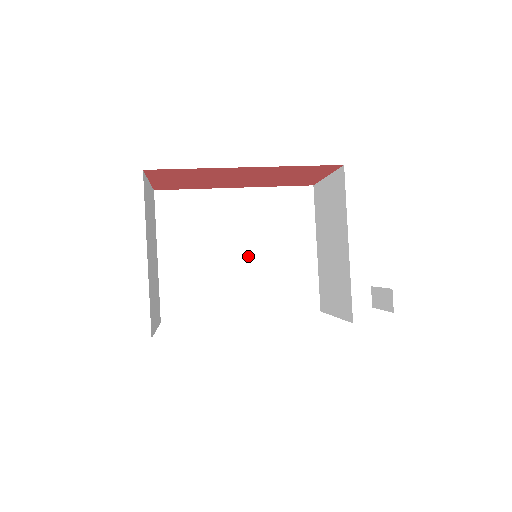
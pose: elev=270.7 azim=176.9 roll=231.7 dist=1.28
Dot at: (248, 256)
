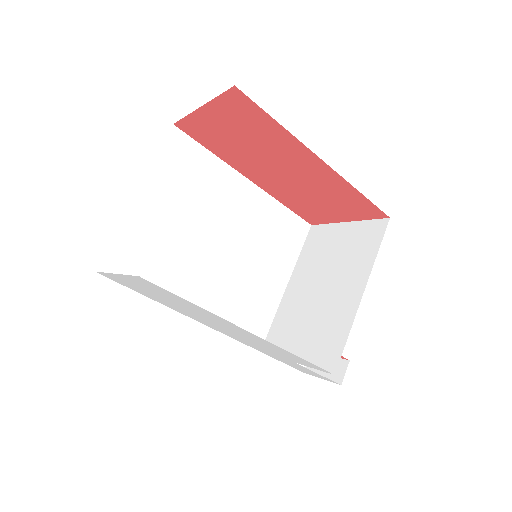
Dot at: (225, 254)
